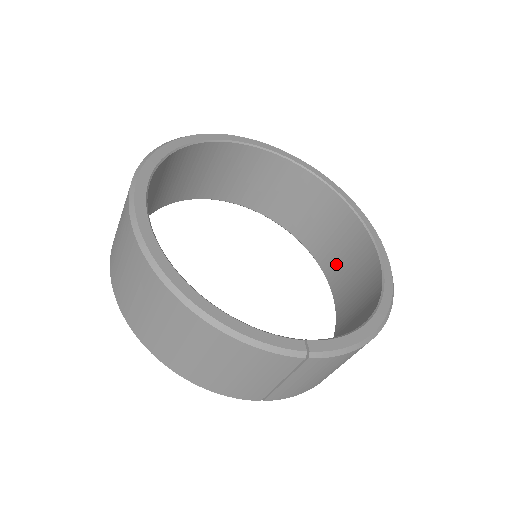
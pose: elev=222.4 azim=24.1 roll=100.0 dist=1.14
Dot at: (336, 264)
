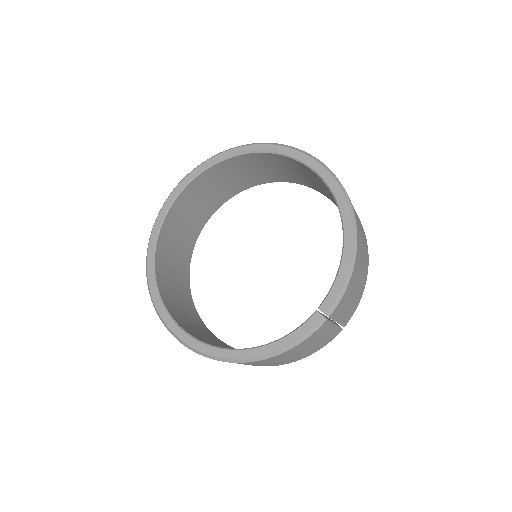
Dot at: (306, 181)
